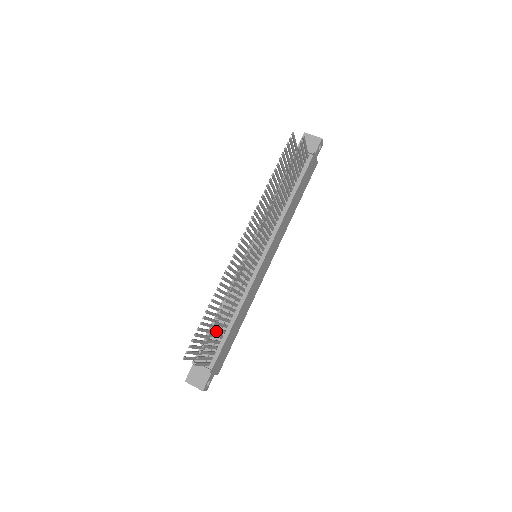
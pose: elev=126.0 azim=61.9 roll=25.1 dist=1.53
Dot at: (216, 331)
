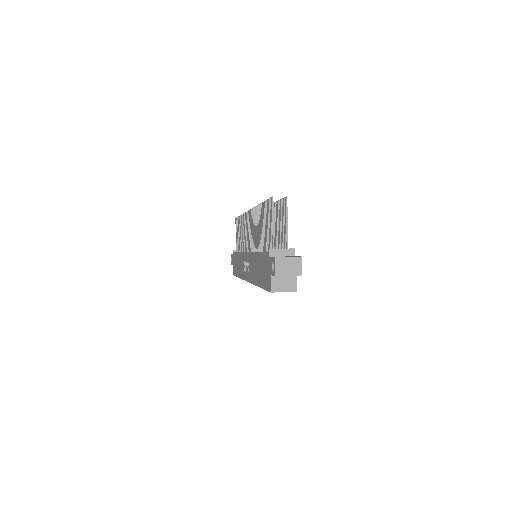
Dot at: occluded
